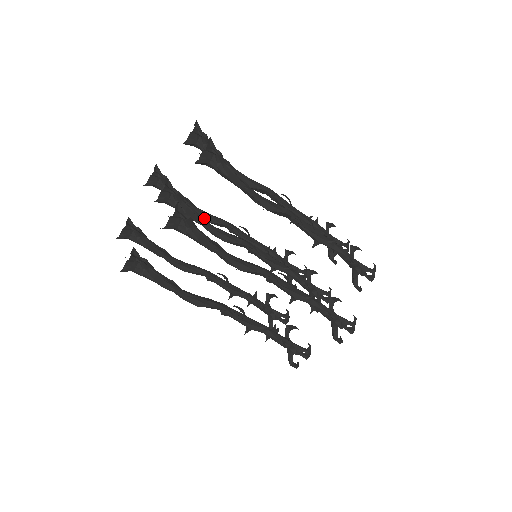
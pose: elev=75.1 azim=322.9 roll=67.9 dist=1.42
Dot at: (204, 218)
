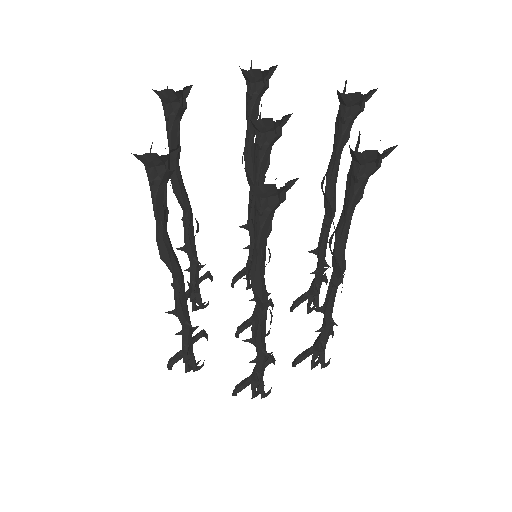
Dot at: (264, 181)
